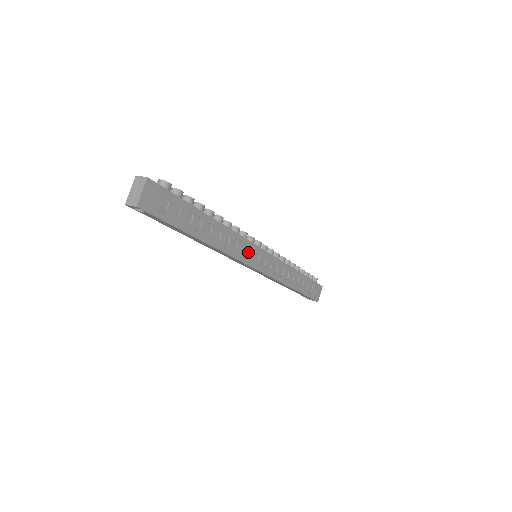
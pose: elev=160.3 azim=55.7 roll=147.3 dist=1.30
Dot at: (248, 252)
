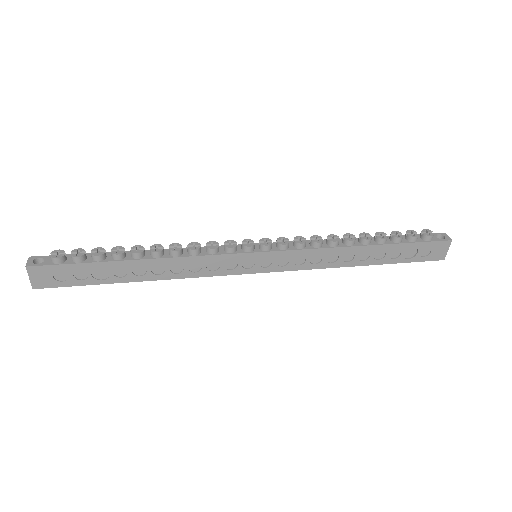
Dot at: (229, 263)
